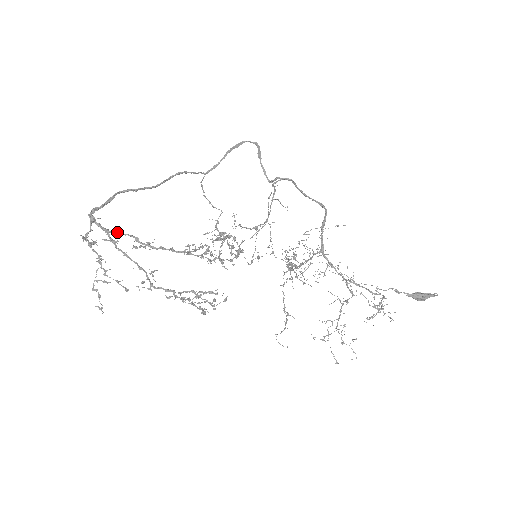
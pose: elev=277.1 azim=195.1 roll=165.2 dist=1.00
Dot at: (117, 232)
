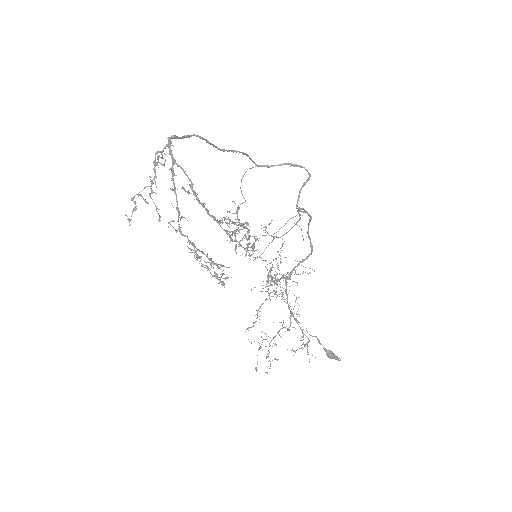
Dot at: (182, 169)
